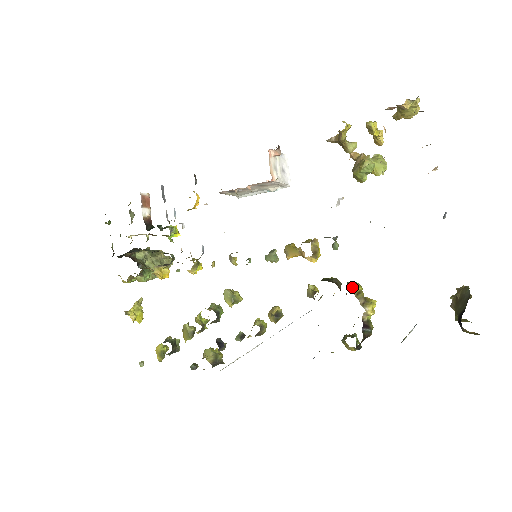
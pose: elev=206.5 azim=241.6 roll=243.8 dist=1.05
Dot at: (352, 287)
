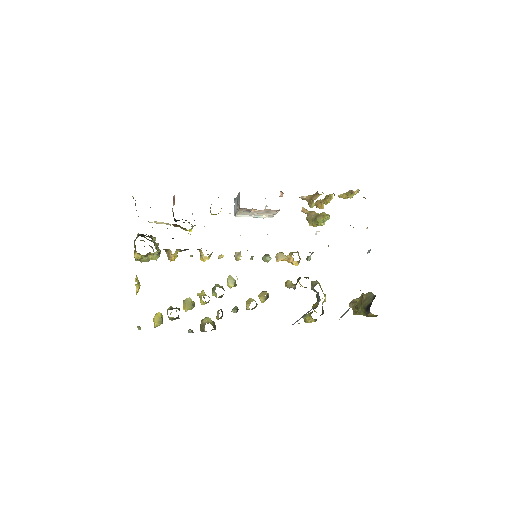
Dot at: (318, 283)
